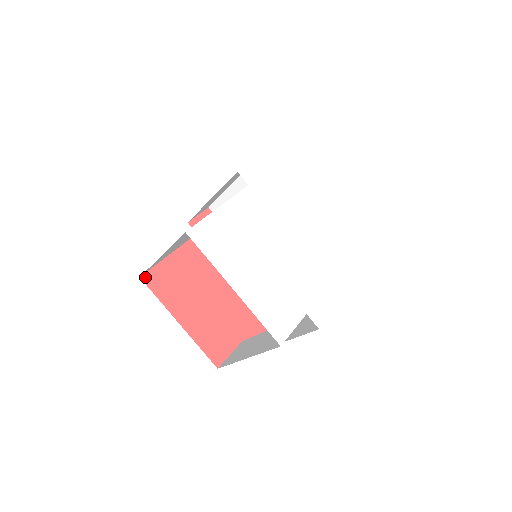
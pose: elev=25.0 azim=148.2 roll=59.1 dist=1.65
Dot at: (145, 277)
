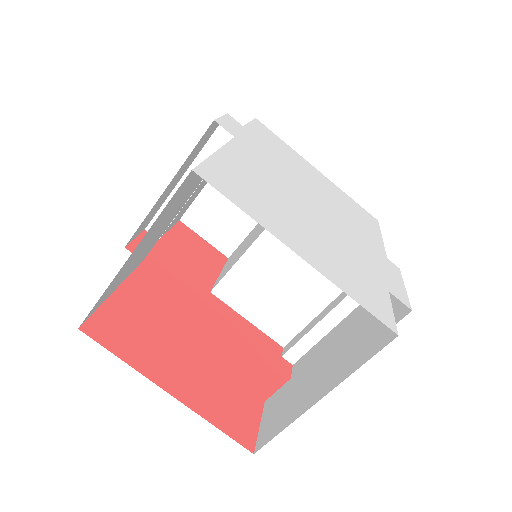
Dot at: (87, 327)
